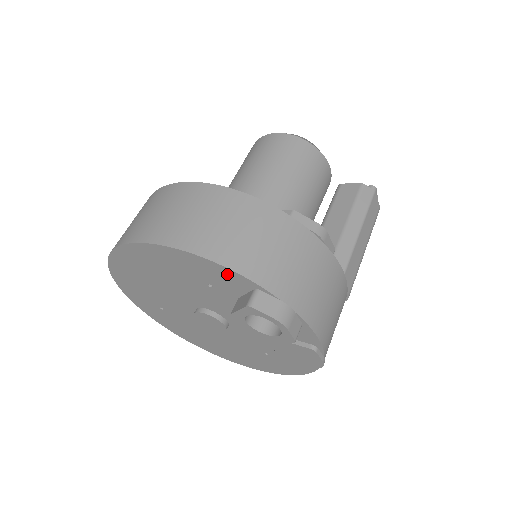
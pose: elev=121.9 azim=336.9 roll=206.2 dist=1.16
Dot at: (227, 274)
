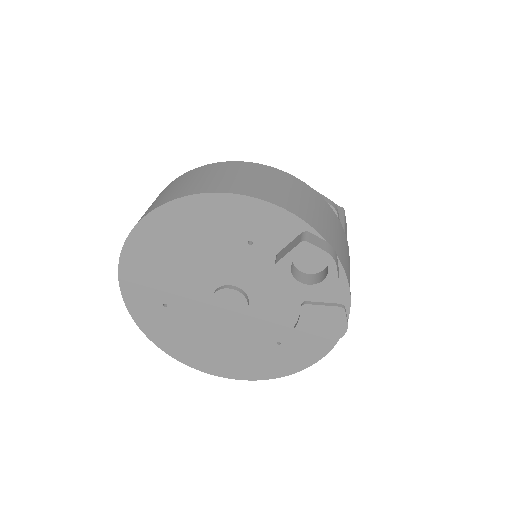
Dot at: (278, 217)
